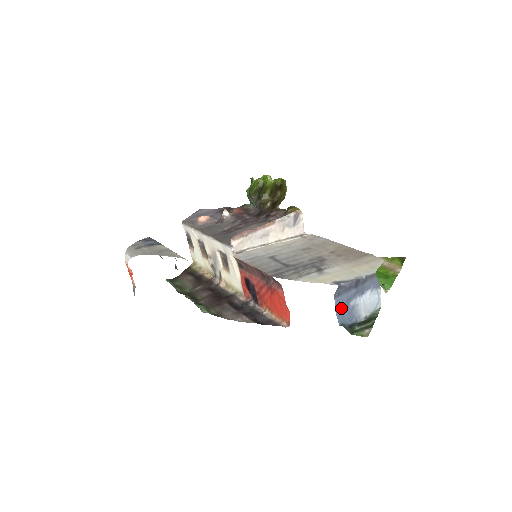
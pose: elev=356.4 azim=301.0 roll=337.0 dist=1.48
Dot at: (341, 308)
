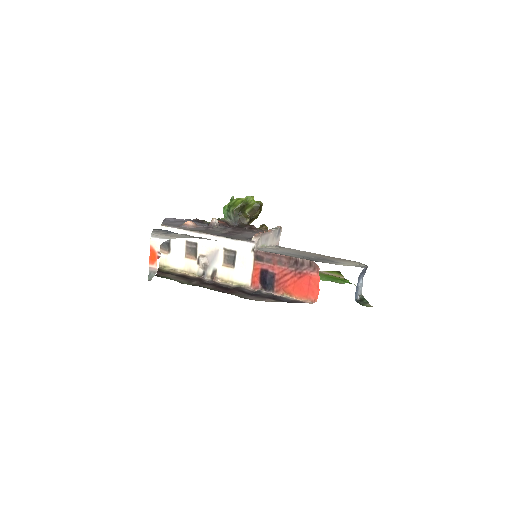
Dot at: (357, 287)
